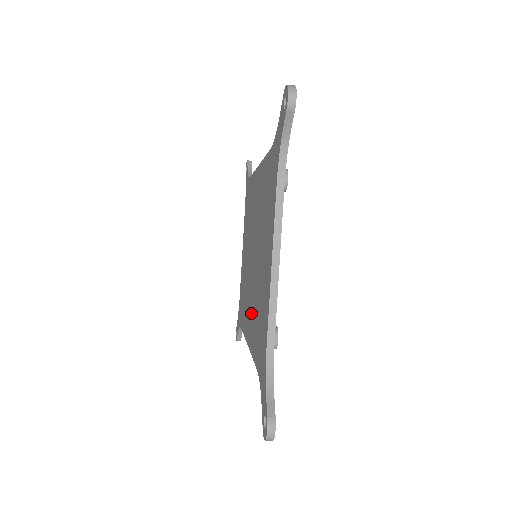
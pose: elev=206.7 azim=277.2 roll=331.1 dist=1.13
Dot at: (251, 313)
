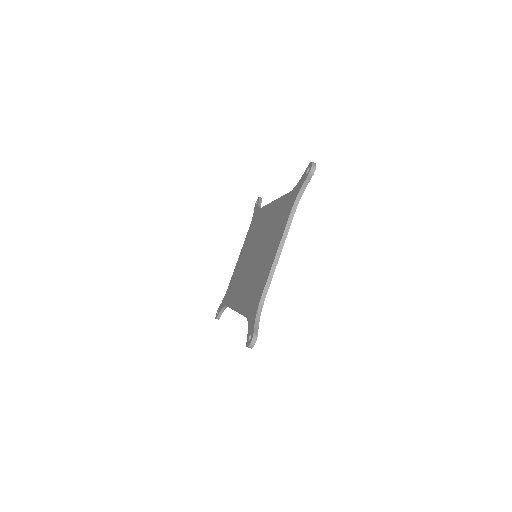
Dot at: (245, 289)
